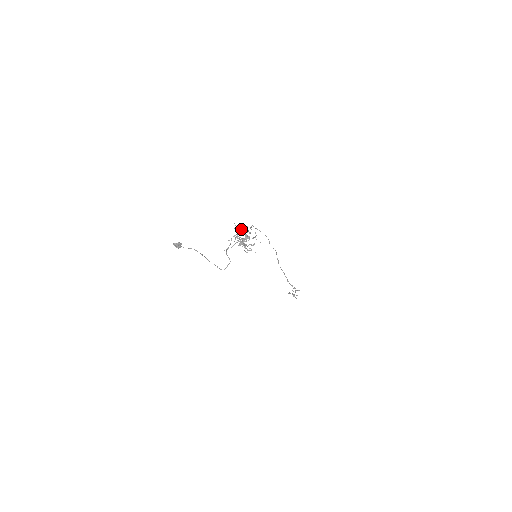
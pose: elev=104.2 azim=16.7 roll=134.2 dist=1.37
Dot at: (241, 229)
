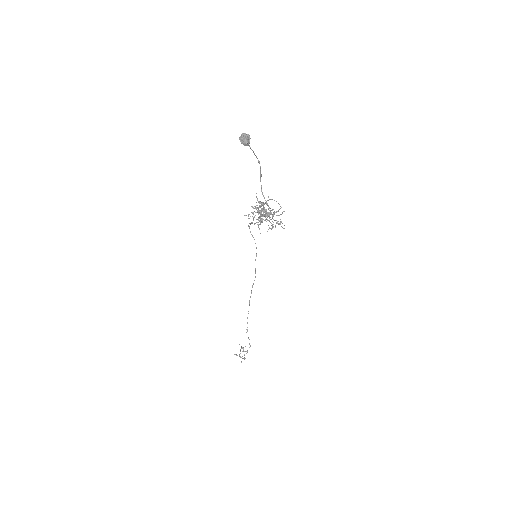
Dot at: (262, 203)
